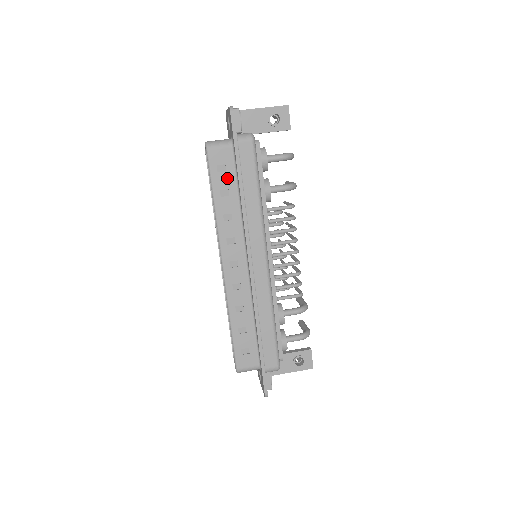
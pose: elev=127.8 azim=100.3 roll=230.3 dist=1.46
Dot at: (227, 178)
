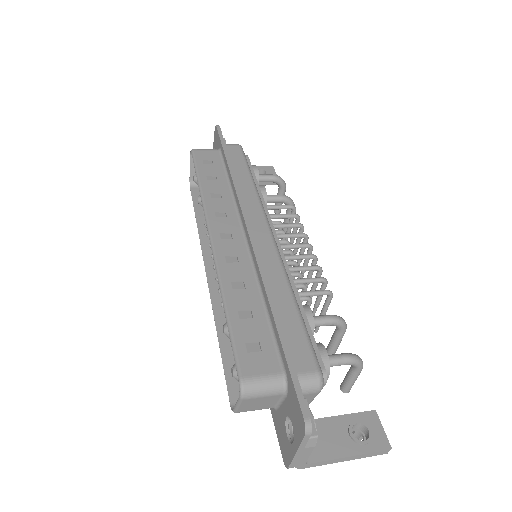
Dot at: (214, 168)
